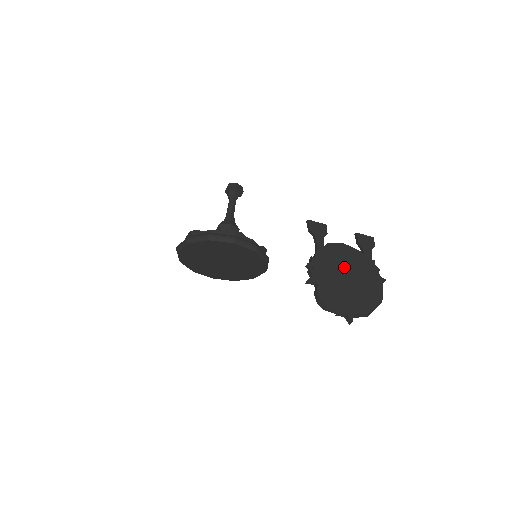
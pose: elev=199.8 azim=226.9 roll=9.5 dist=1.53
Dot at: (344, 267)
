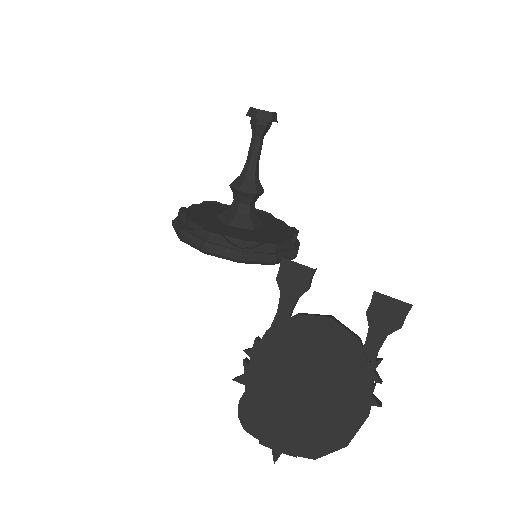
Dot at: (305, 367)
